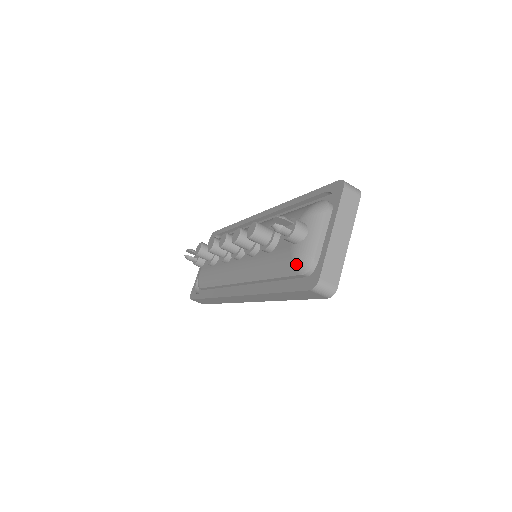
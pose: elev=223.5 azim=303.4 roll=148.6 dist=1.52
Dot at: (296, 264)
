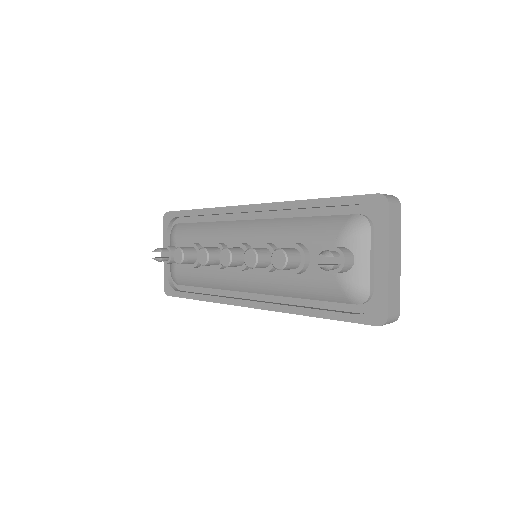
Dot at: (348, 295)
